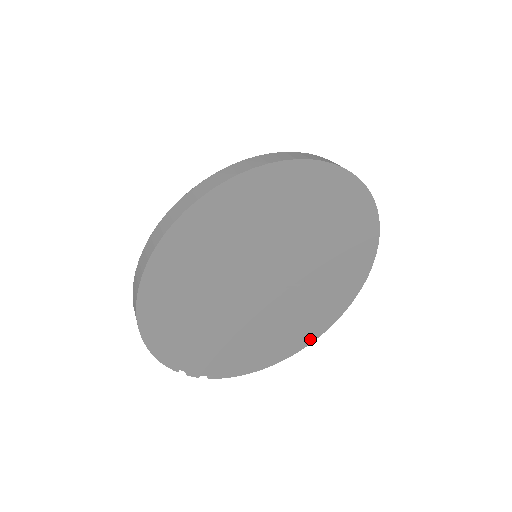
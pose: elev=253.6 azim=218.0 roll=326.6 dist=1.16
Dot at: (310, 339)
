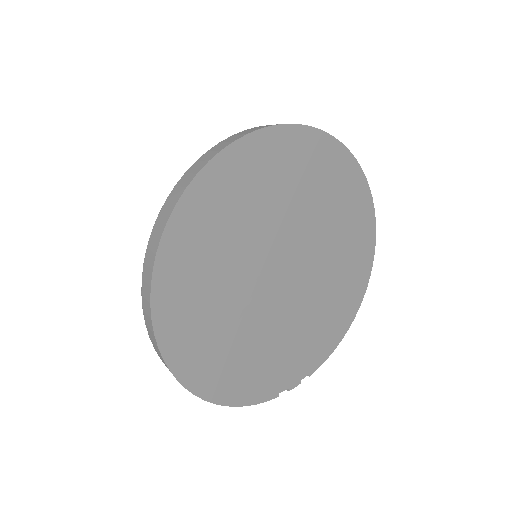
Dot at: (367, 271)
